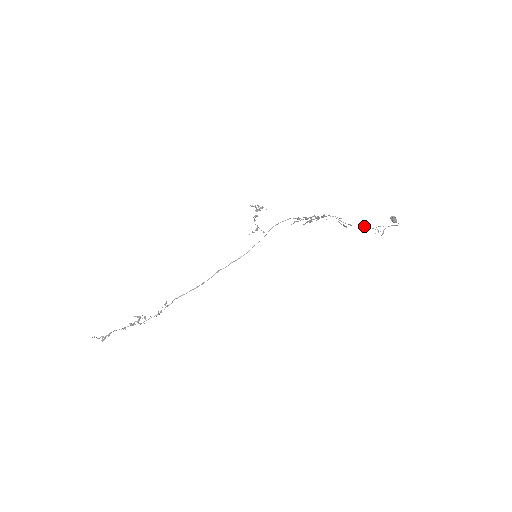
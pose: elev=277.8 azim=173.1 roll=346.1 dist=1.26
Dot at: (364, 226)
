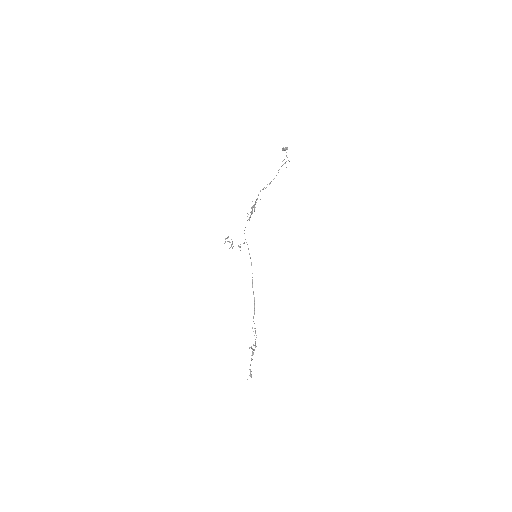
Dot at: occluded
